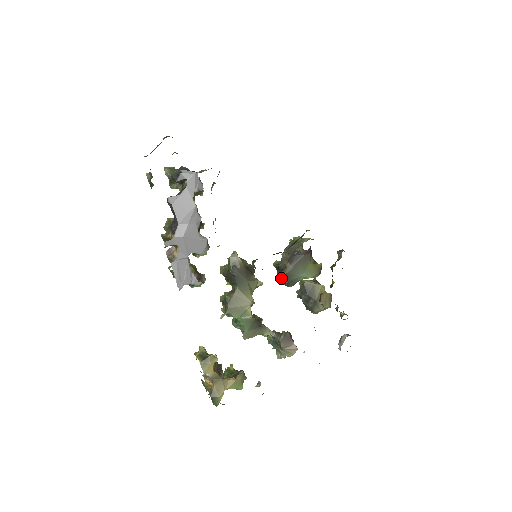
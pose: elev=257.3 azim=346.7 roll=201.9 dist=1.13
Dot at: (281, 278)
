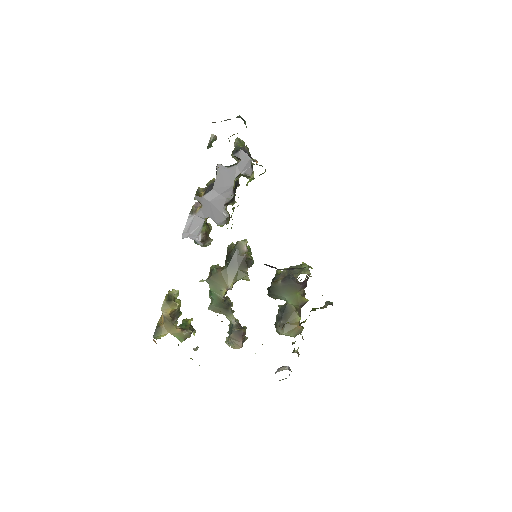
Dot at: occluded
